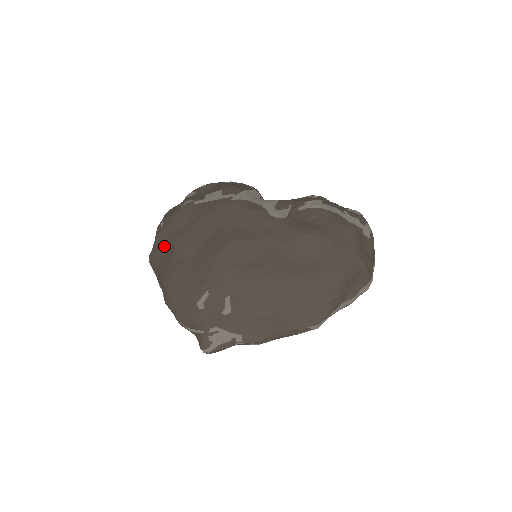
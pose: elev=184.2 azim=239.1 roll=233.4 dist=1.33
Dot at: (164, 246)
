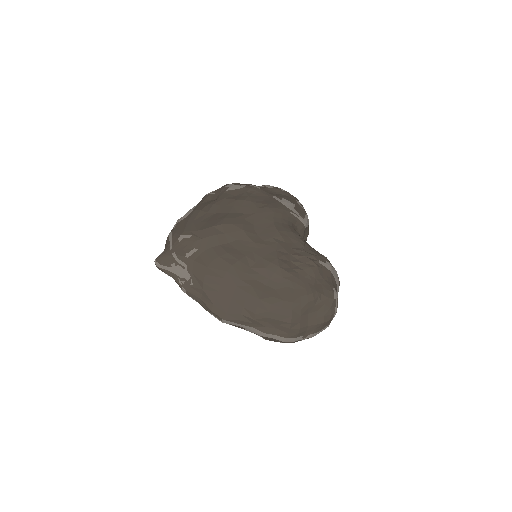
Dot at: (215, 196)
